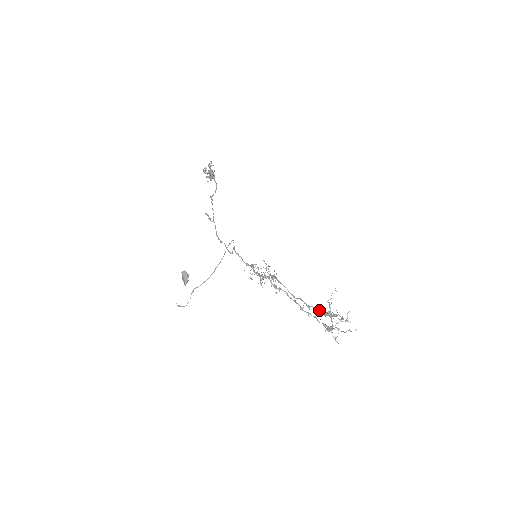
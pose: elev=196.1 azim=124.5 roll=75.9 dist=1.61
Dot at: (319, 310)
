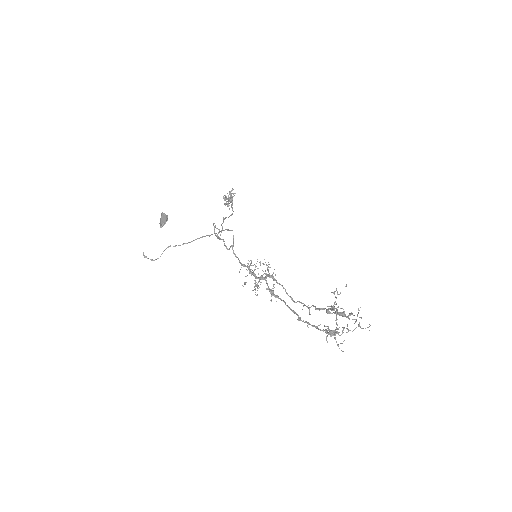
Dot at: occluded
